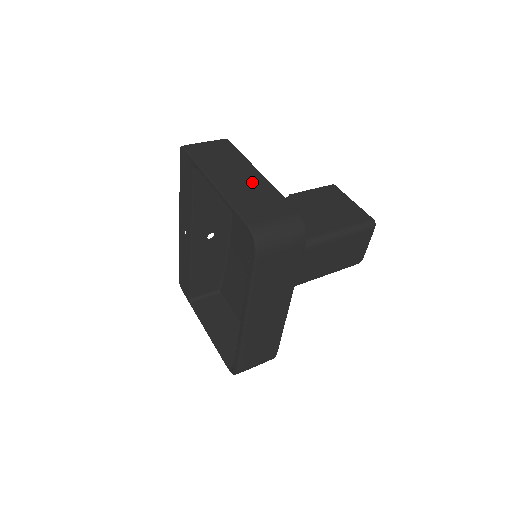
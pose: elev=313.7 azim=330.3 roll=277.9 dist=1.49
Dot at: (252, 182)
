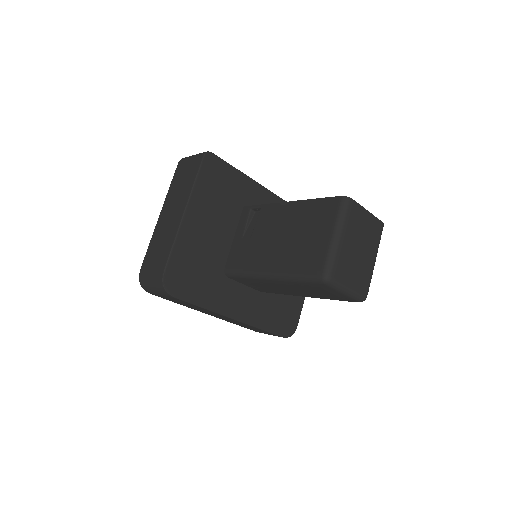
Dot at: (171, 224)
